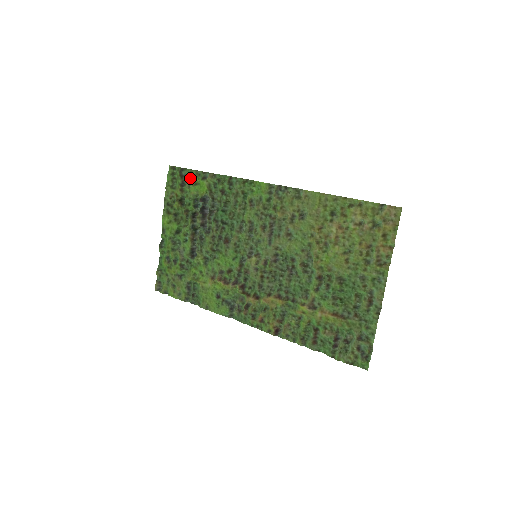
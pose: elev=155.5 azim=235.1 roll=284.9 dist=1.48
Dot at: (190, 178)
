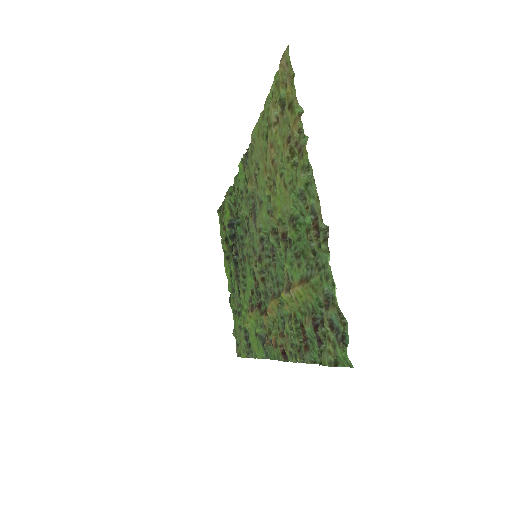
Dot at: (224, 211)
